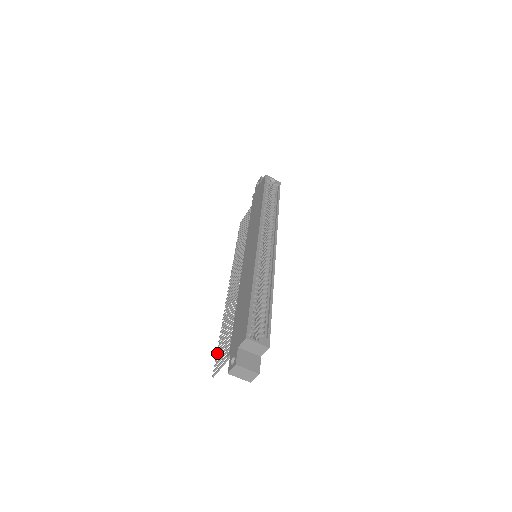
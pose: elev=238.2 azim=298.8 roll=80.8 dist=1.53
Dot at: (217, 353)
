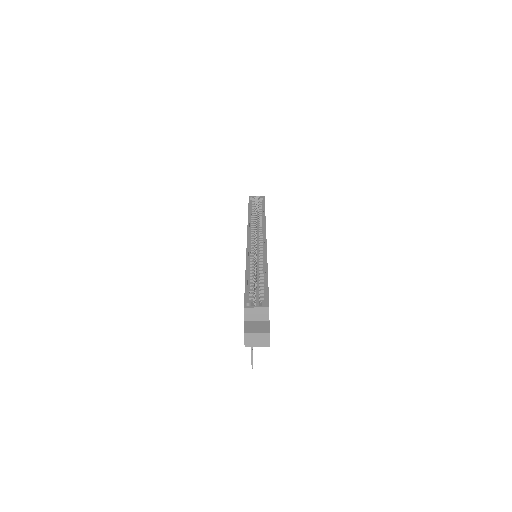
Dot at: occluded
